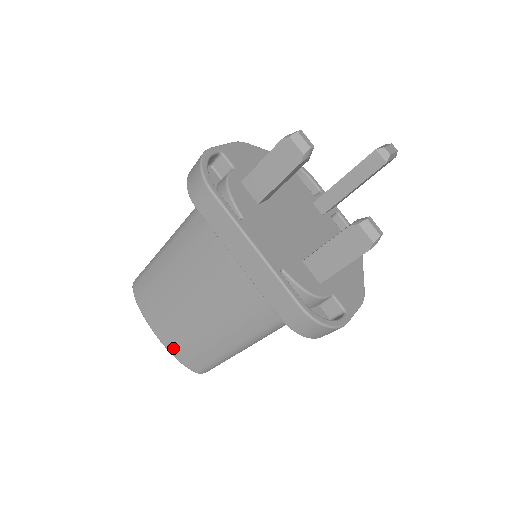
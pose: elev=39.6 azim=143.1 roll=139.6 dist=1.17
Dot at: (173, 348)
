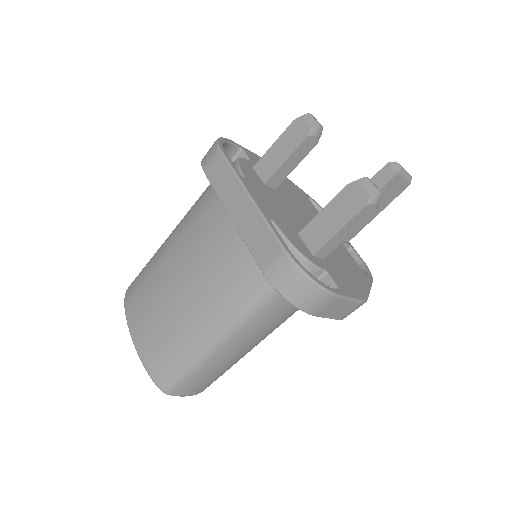
Dot at: (144, 349)
